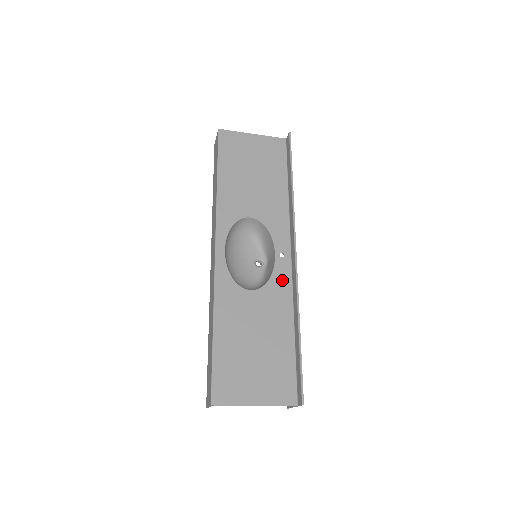
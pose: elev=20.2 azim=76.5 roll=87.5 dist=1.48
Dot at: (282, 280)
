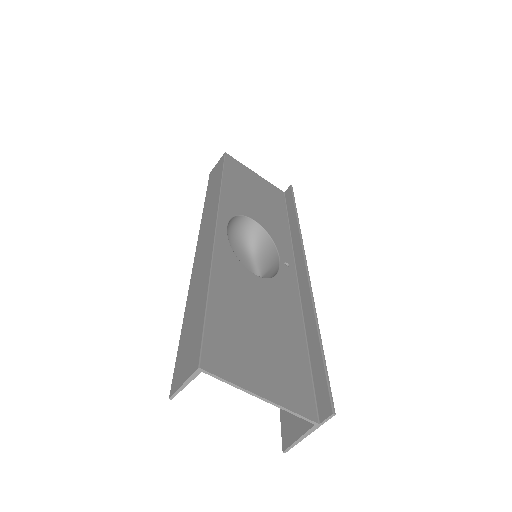
Dot at: (288, 284)
